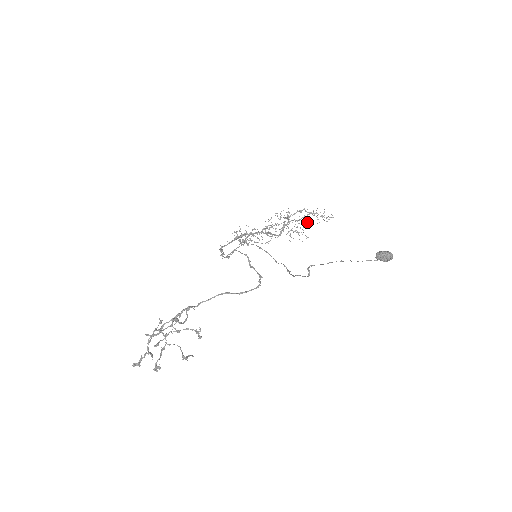
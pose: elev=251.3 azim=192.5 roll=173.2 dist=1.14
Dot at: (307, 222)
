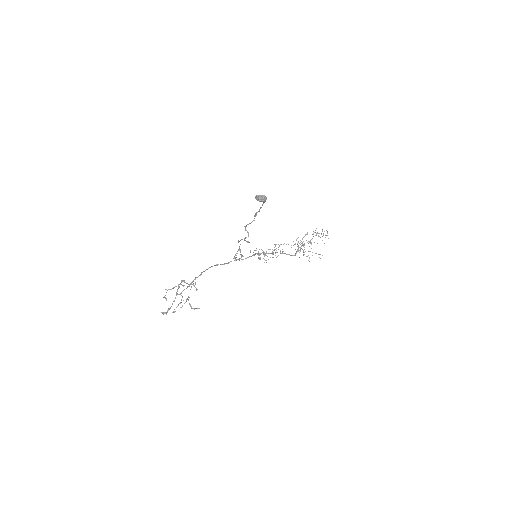
Dot at: occluded
